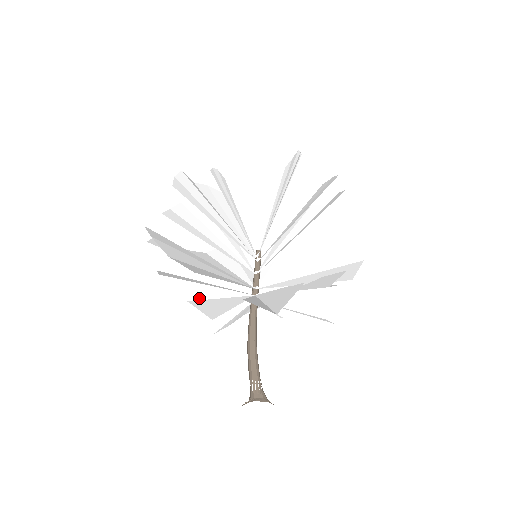
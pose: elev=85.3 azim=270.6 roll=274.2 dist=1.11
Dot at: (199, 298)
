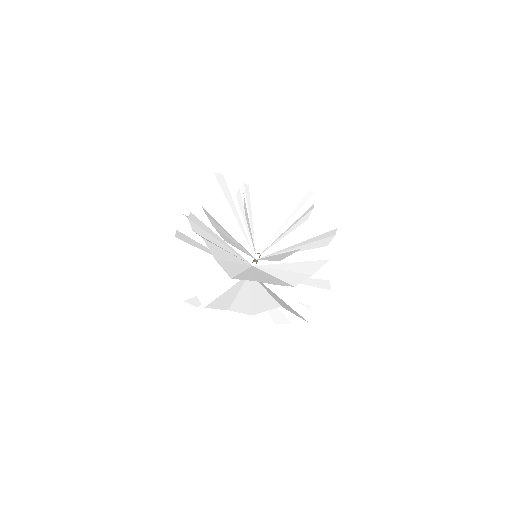
Dot at: occluded
